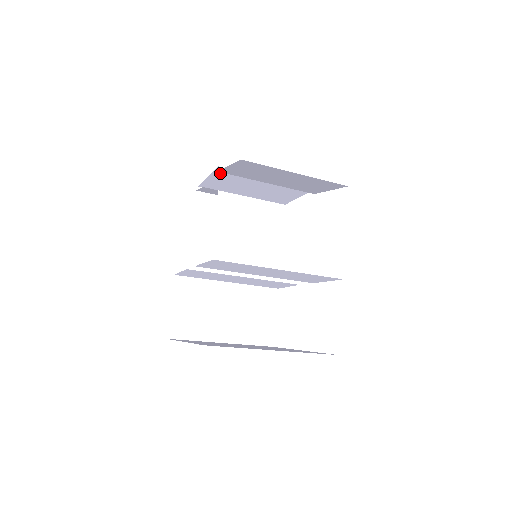
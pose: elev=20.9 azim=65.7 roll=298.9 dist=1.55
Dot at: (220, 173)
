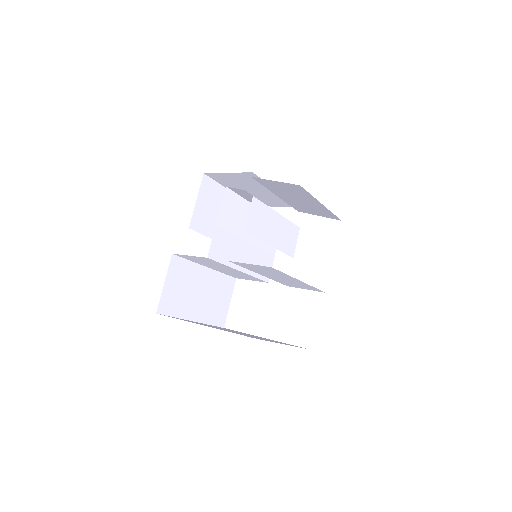
Dot at: (244, 175)
